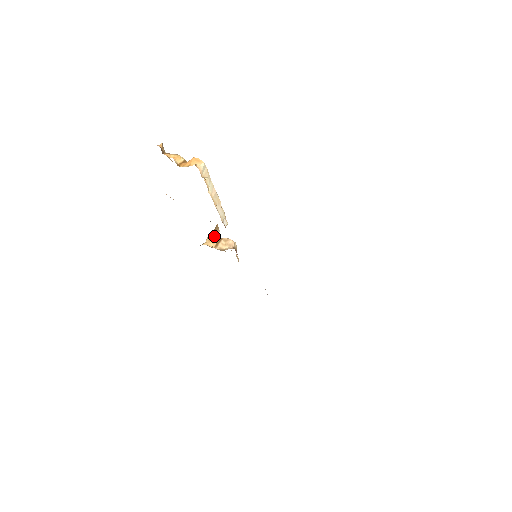
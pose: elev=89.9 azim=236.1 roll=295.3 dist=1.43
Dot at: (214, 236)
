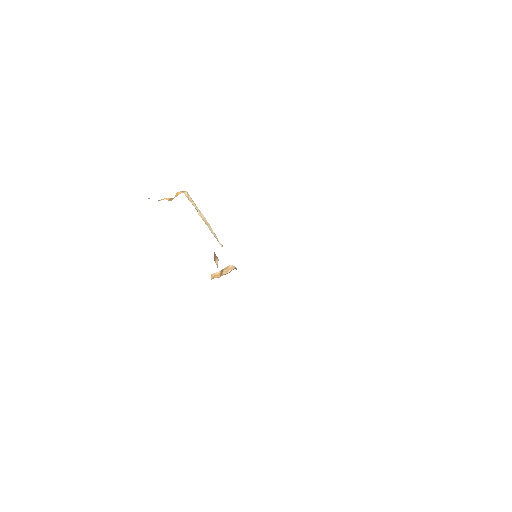
Dot at: (216, 264)
